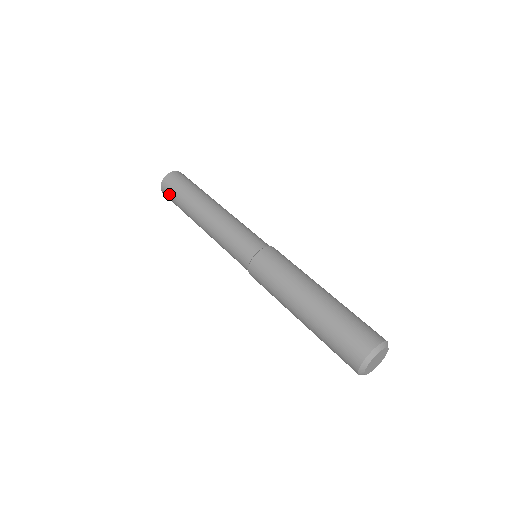
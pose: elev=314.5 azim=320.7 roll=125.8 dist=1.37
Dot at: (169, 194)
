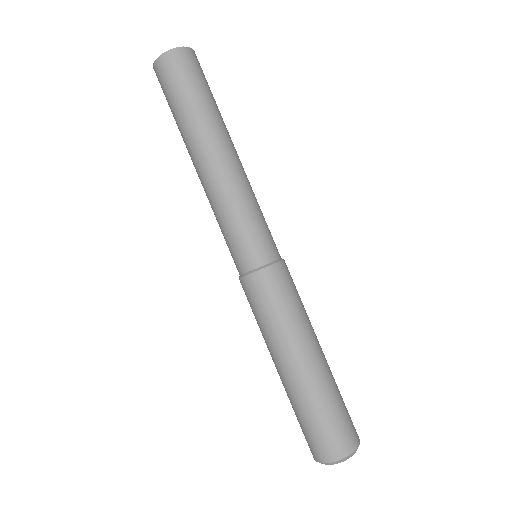
Dot at: occluded
